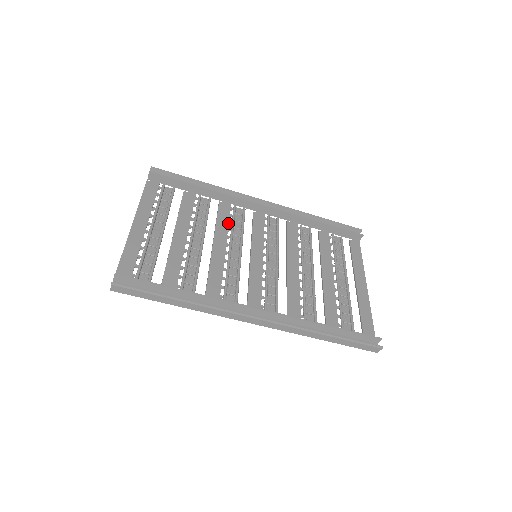
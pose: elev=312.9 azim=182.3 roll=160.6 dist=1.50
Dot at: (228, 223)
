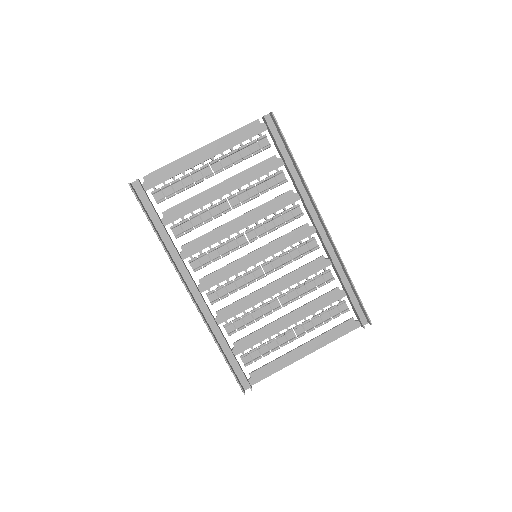
Dot at: (272, 213)
